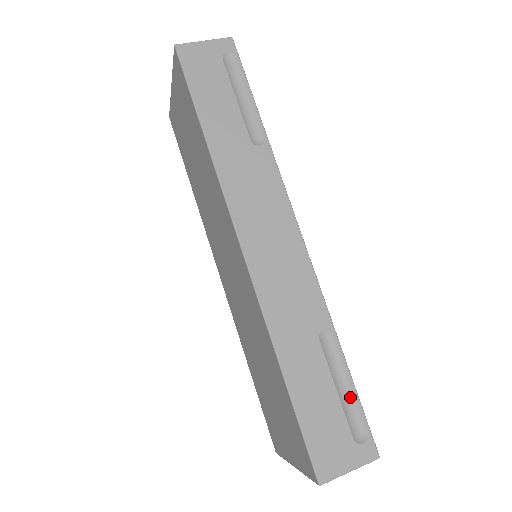
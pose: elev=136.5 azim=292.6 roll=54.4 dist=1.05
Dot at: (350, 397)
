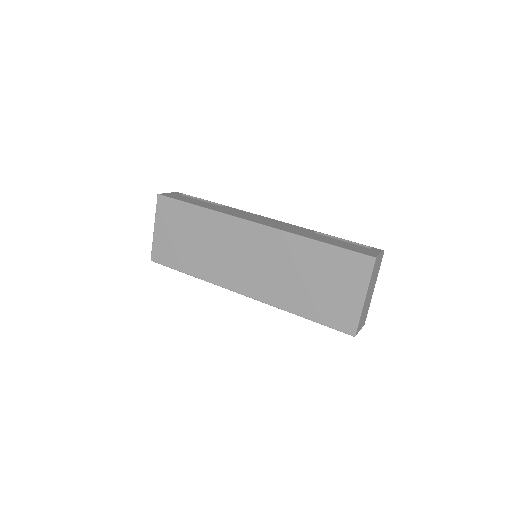
Dot at: occluded
